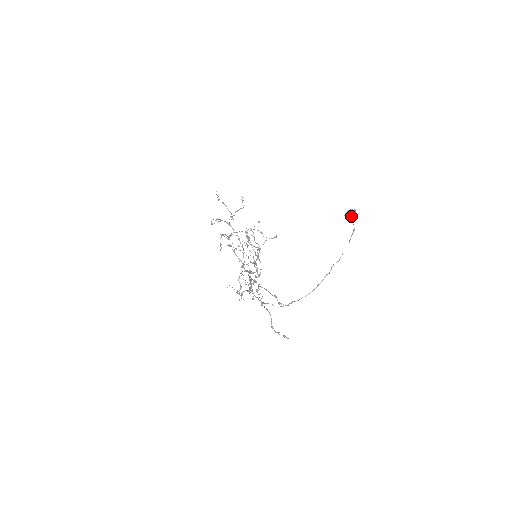
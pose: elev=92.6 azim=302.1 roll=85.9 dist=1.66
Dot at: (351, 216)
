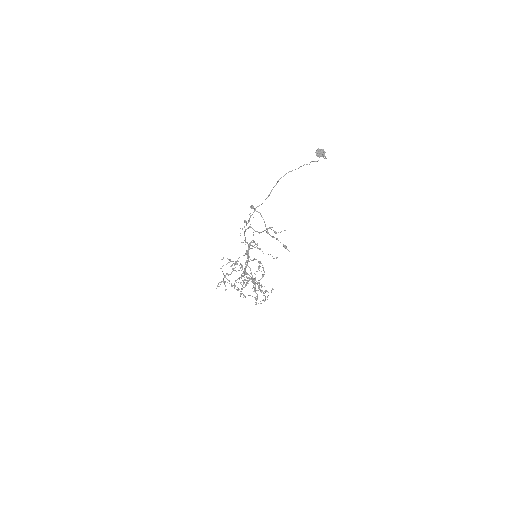
Dot at: (321, 152)
